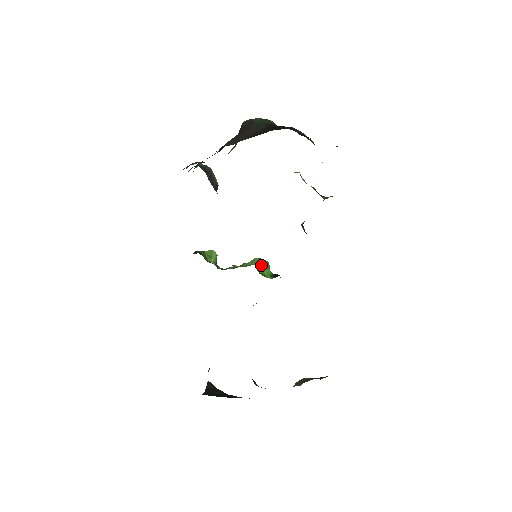
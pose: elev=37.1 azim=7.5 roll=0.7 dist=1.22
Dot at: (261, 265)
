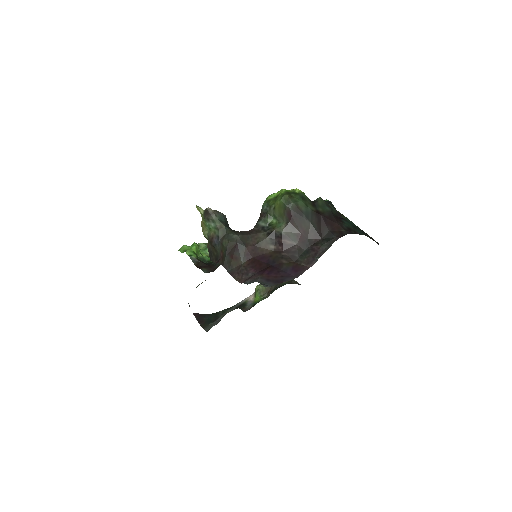
Dot at: occluded
